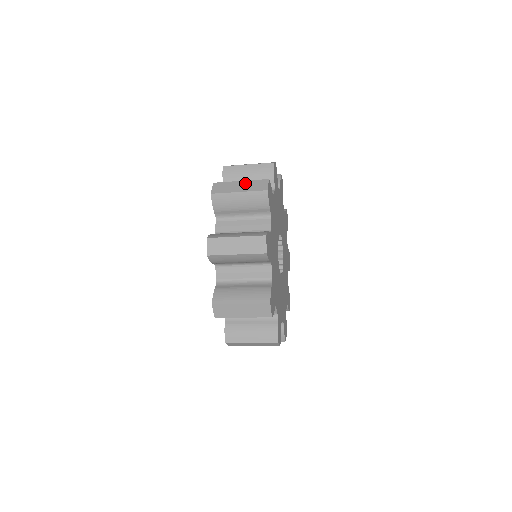
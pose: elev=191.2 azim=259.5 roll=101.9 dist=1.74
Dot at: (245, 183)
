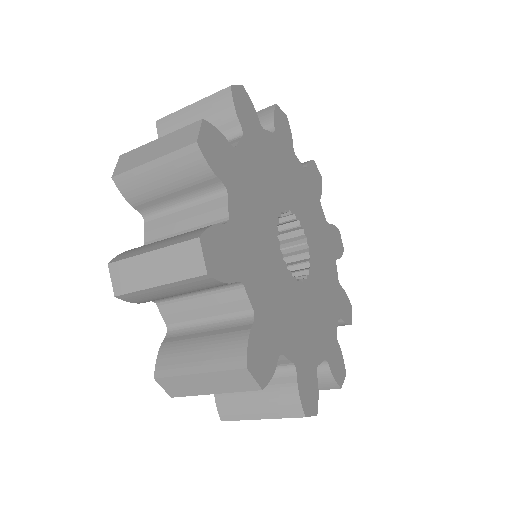
Dot at: occluded
